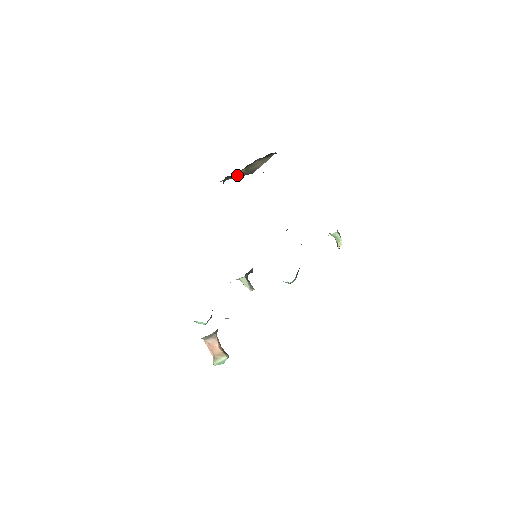
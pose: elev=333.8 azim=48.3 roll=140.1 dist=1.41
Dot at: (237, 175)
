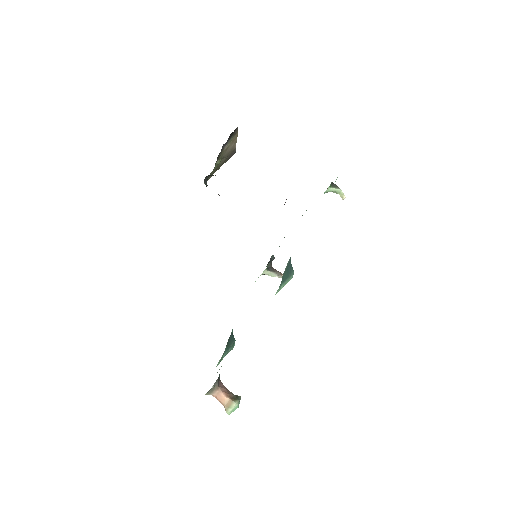
Dot at: (217, 167)
